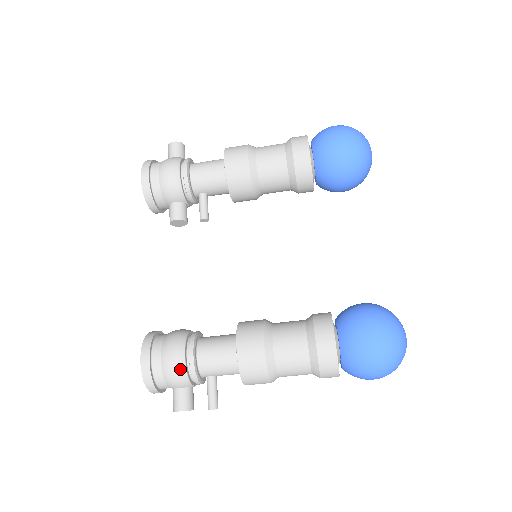
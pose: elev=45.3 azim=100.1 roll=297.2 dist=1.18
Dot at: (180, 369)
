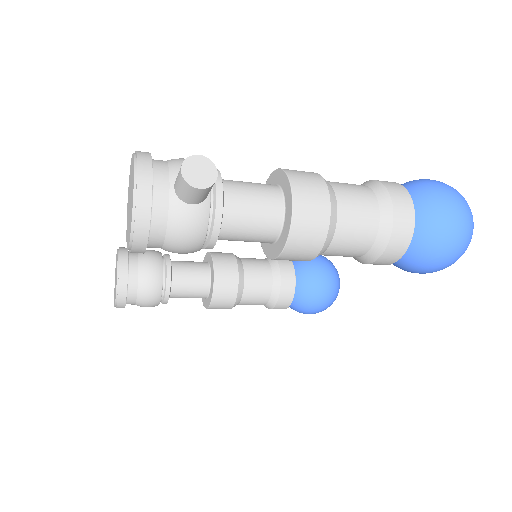
Dot at: occluded
